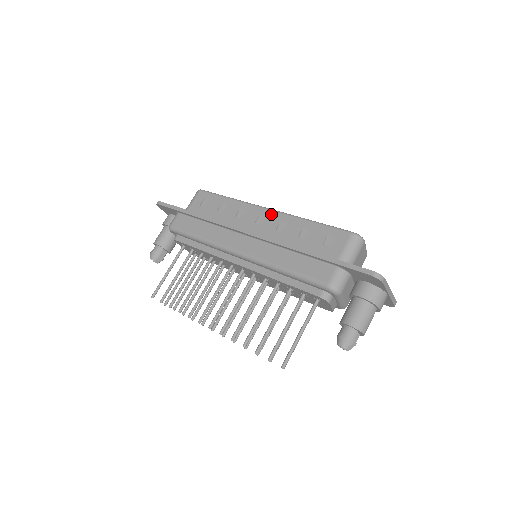
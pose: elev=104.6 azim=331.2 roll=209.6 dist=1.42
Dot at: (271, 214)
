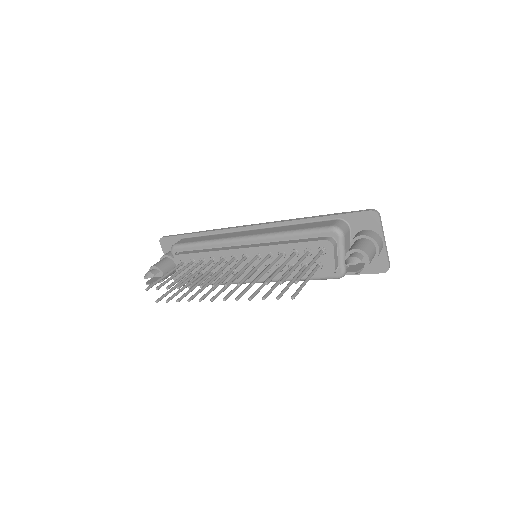
Dot at: occluded
